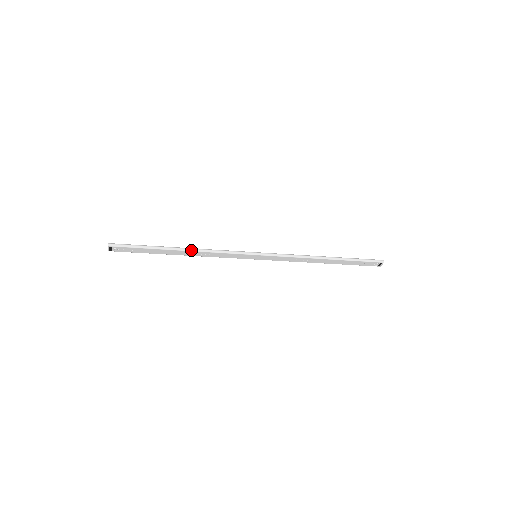
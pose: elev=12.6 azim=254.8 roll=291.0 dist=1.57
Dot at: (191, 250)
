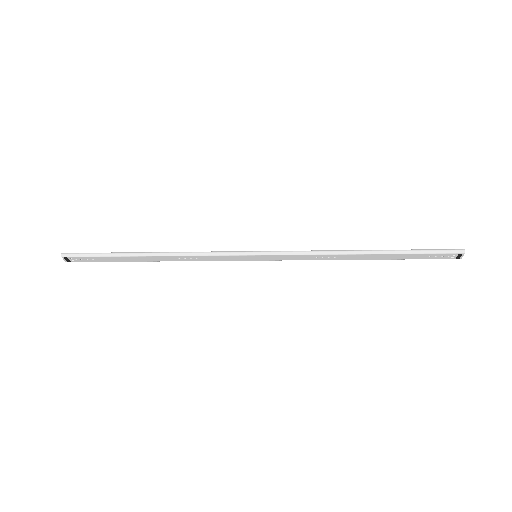
Dot at: (164, 255)
